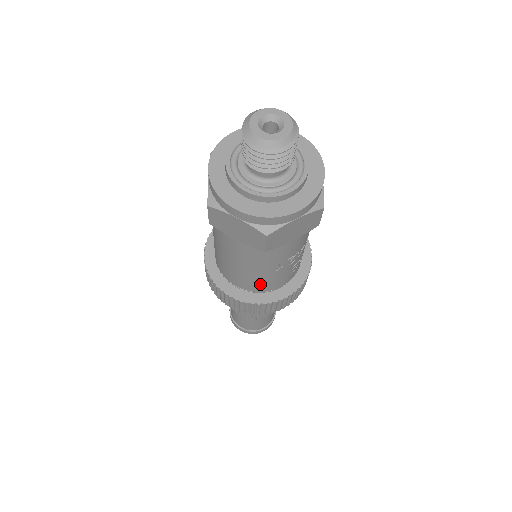
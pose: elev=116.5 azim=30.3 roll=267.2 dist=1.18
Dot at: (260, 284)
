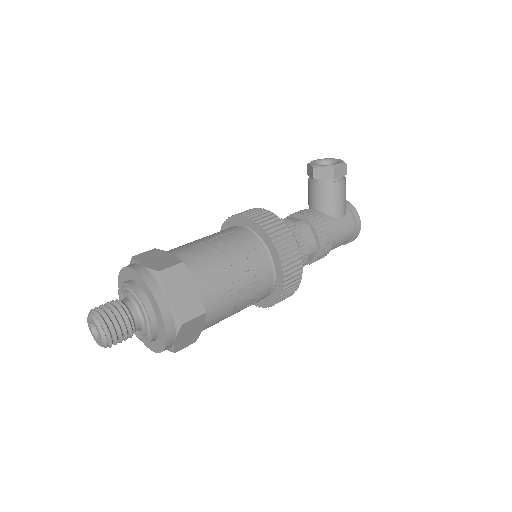
Dot at: occluded
